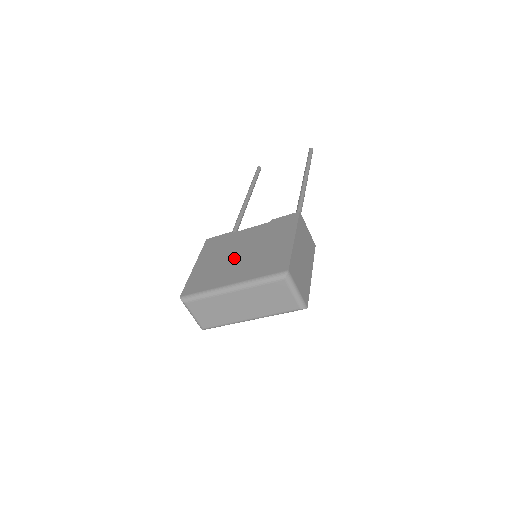
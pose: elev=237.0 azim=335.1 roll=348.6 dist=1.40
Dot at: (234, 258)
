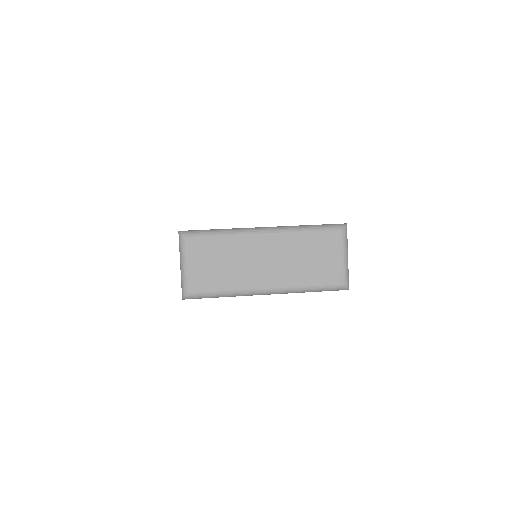
Dot at: occluded
